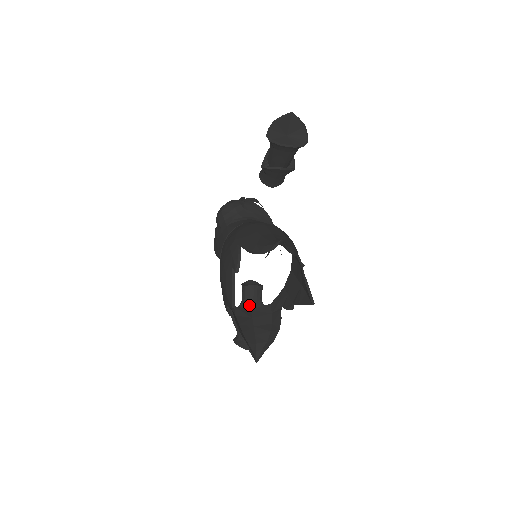
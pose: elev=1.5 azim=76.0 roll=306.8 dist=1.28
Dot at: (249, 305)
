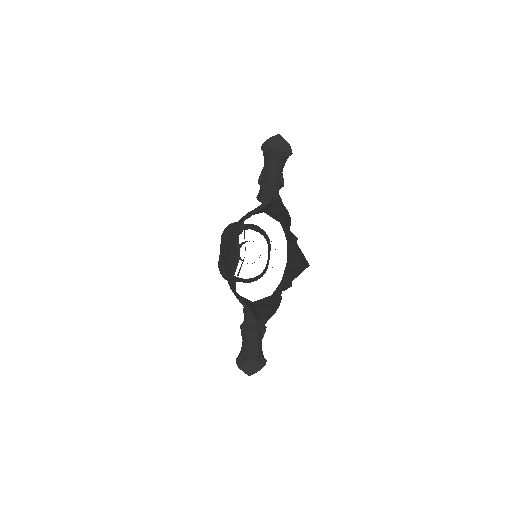
Dot at: (251, 323)
